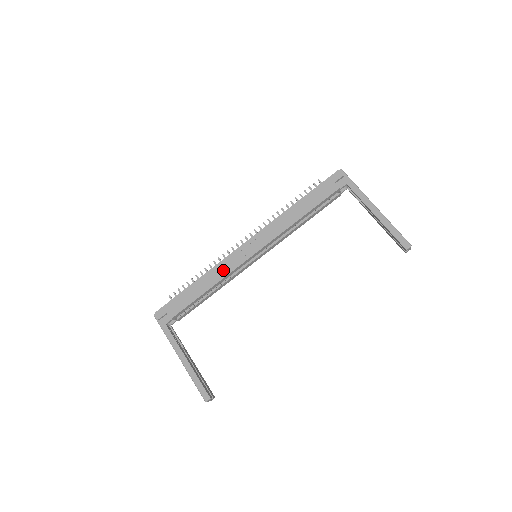
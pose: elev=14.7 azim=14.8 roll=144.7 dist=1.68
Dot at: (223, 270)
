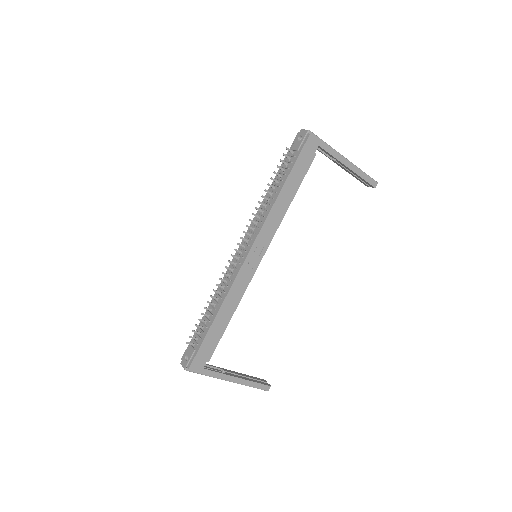
Dot at: (239, 291)
